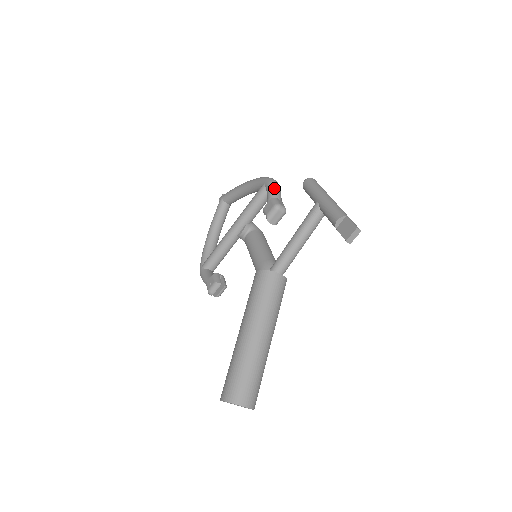
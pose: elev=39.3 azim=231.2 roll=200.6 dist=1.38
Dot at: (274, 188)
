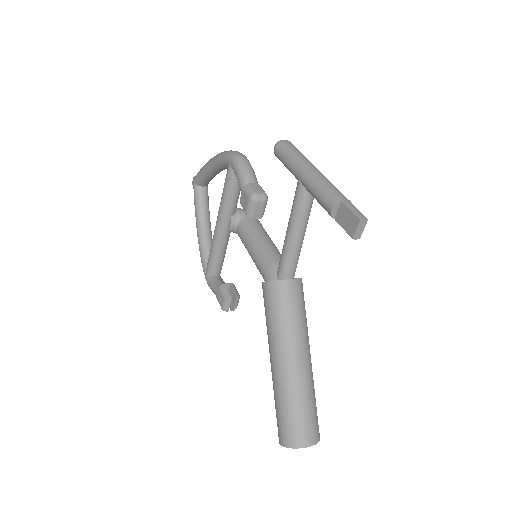
Dot at: (242, 169)
